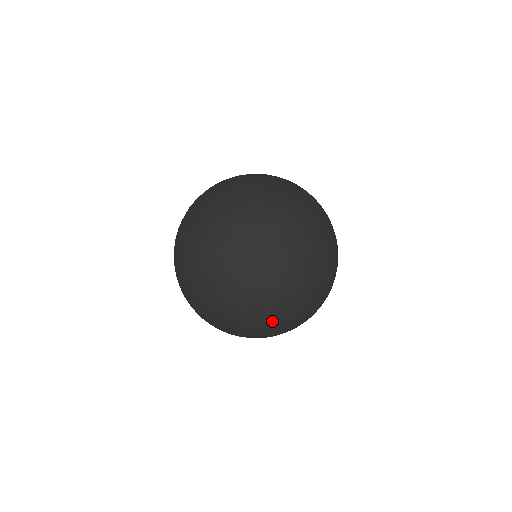
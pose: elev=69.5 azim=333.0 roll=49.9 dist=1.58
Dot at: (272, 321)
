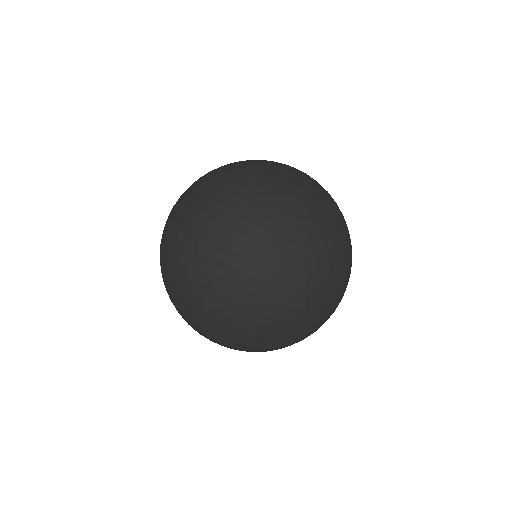
Dot at: (270, 267)
